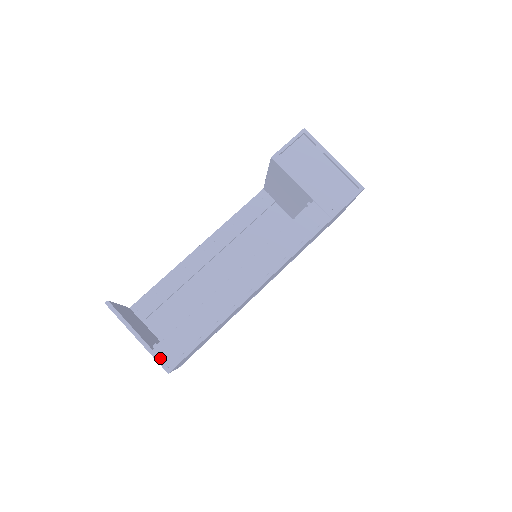
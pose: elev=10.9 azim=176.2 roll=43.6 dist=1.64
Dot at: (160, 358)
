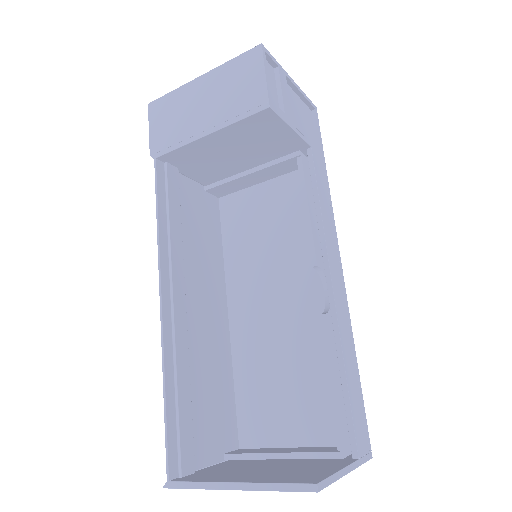
Dot at: (364, 456)
